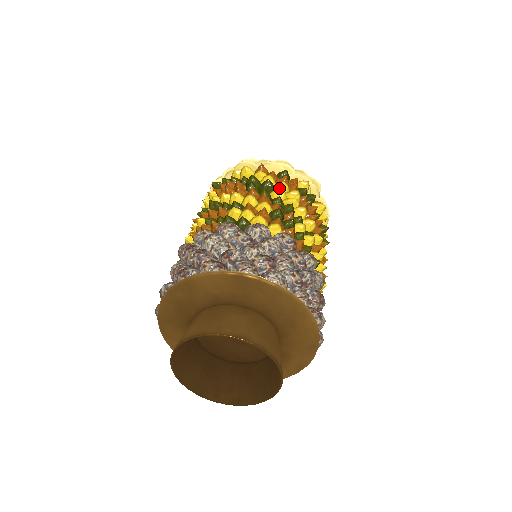
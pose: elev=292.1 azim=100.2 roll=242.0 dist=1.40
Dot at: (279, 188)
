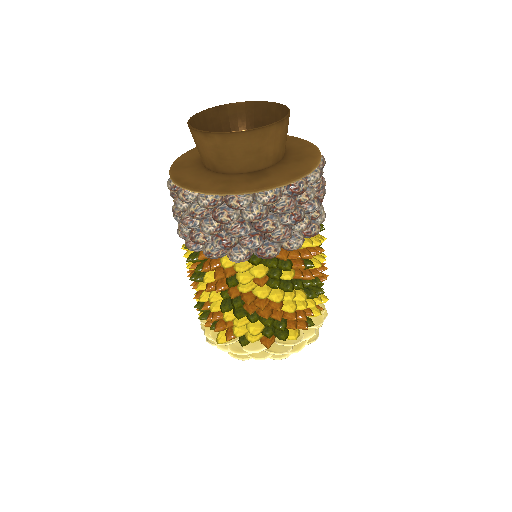
Dot at: occluded
